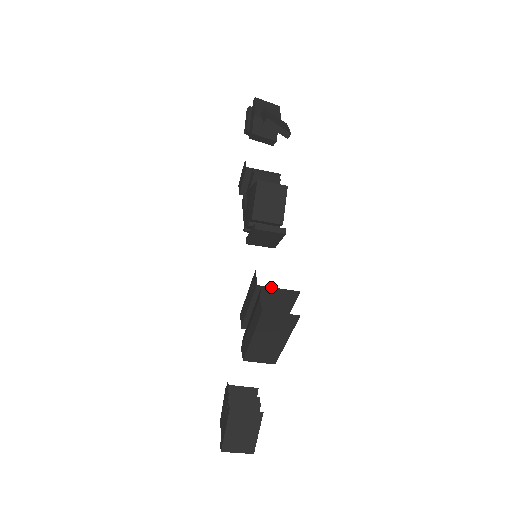
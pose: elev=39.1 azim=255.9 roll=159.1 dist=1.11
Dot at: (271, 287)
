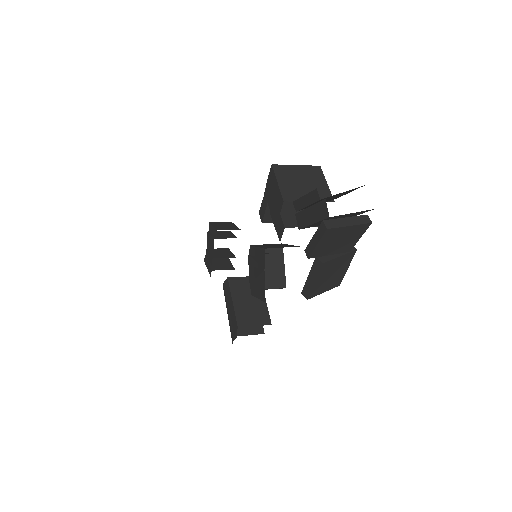
Dot at: (245, 335)
